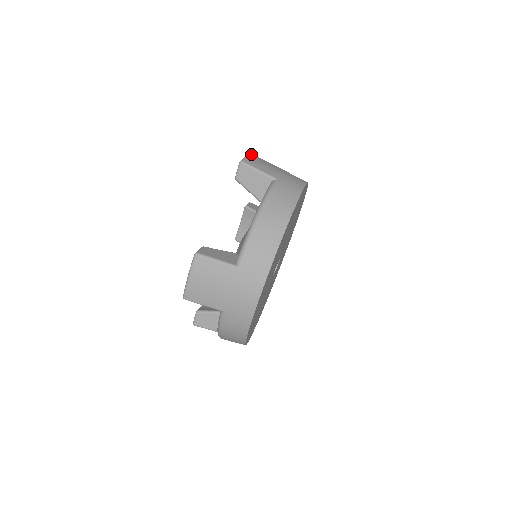
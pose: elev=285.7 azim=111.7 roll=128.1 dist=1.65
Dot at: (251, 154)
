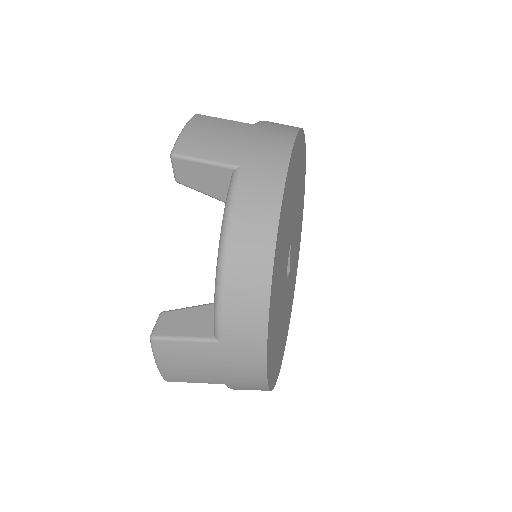
Dot at: occluded
